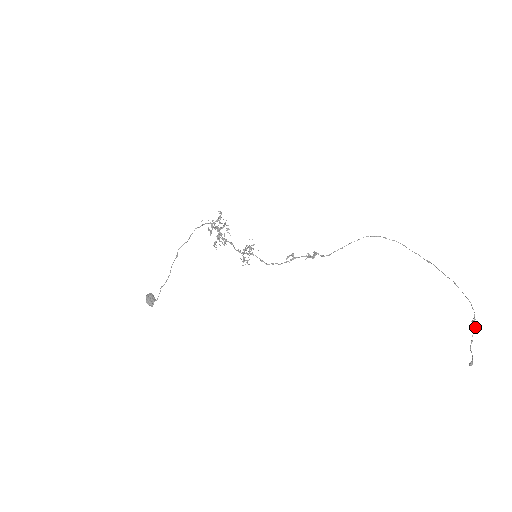
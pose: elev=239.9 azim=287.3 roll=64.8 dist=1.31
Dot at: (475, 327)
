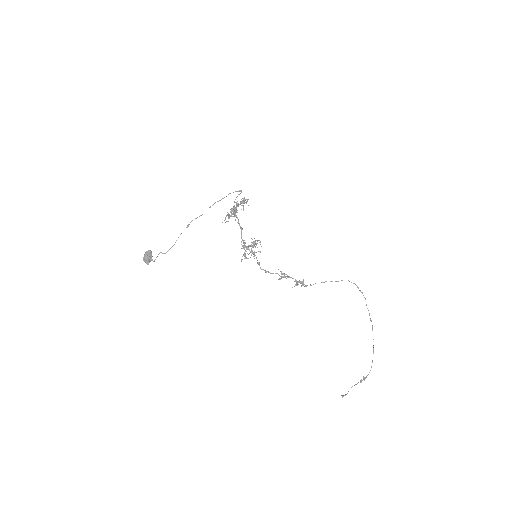
Dot at: (362, 380)
